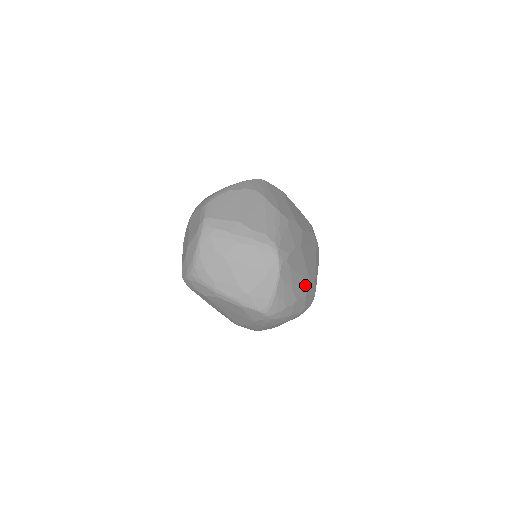
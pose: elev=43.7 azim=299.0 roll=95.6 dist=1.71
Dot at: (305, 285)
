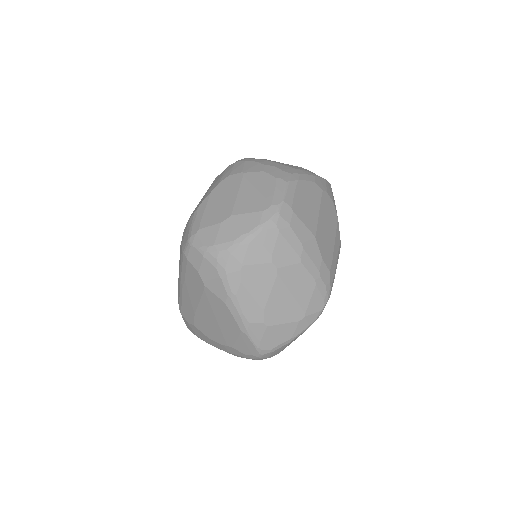
Dot at: occluded
